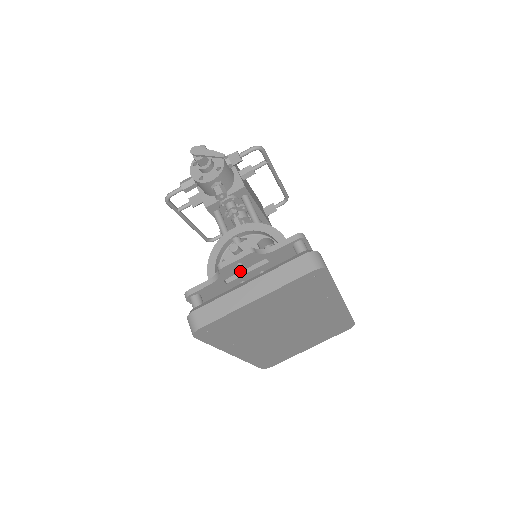
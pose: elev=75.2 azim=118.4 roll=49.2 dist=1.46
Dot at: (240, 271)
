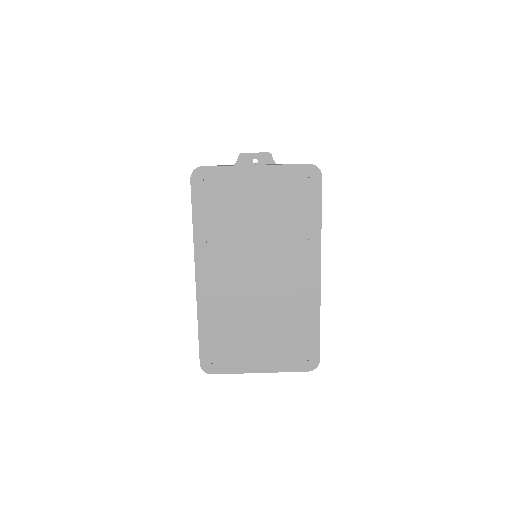
Dot at: occluded
